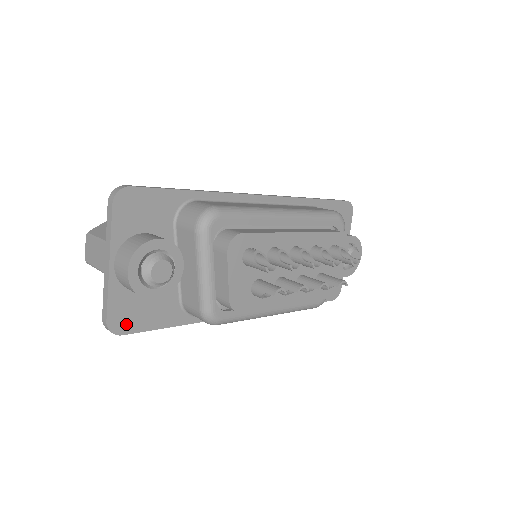
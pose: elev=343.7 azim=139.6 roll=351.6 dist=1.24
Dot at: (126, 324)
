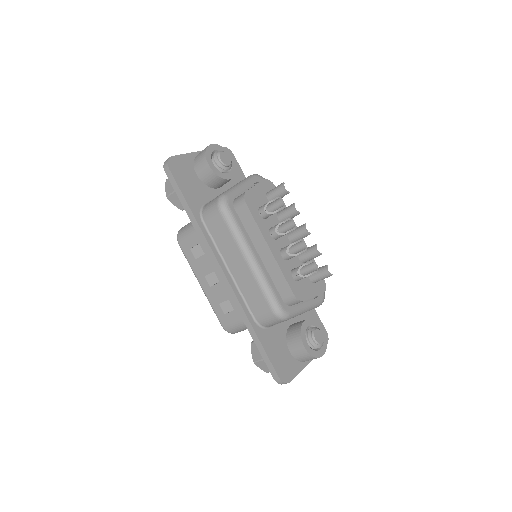
Dot at: (176, 170)
